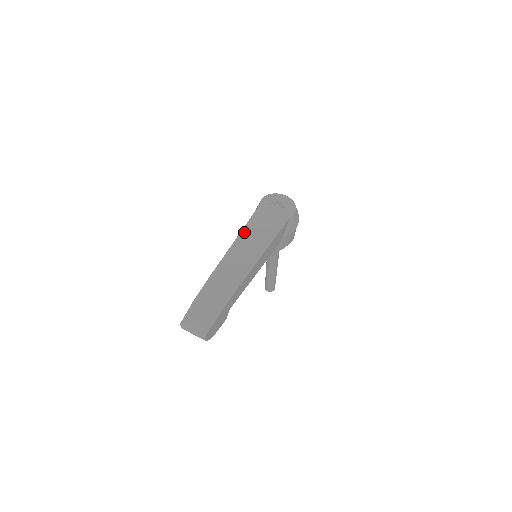
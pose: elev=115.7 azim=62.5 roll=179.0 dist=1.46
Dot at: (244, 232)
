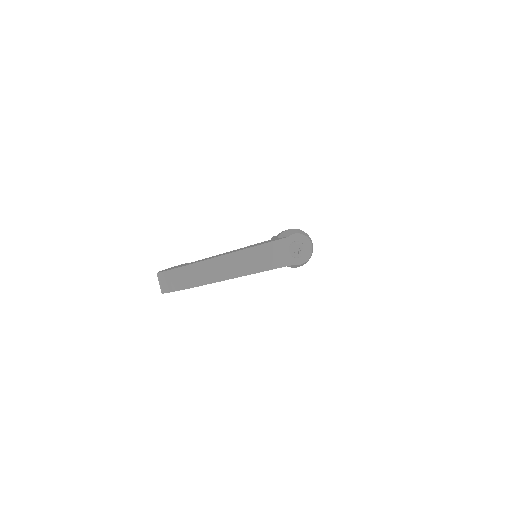
Dot at: (255, 249)
